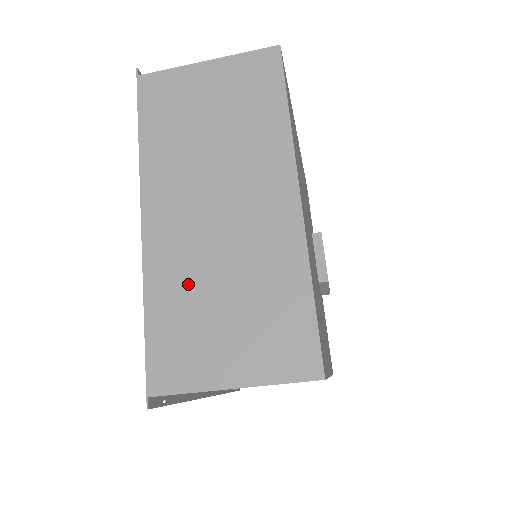
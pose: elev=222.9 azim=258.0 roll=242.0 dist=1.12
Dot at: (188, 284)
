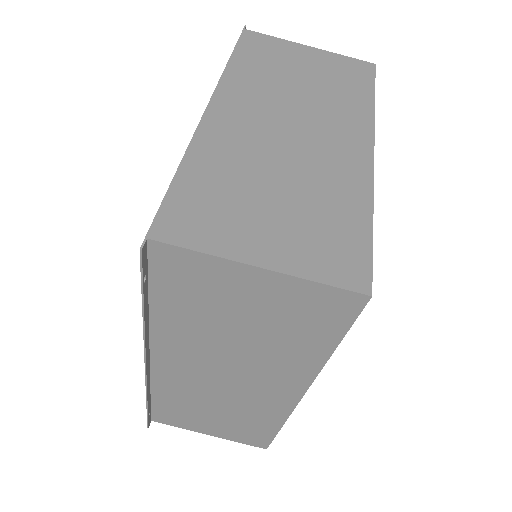
Dot at: (239, 165)
